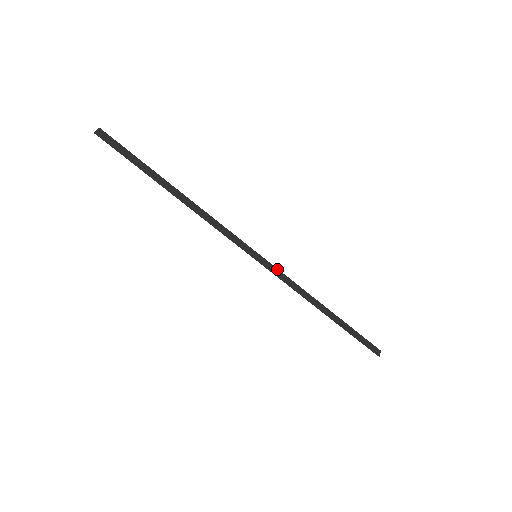
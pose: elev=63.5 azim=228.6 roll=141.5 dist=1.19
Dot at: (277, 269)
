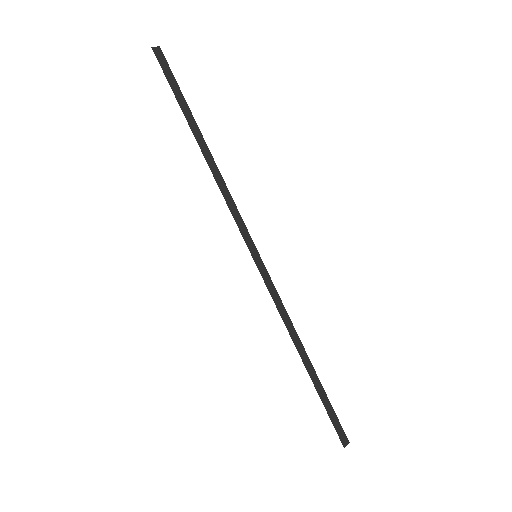
Dot at: (272, 283)
